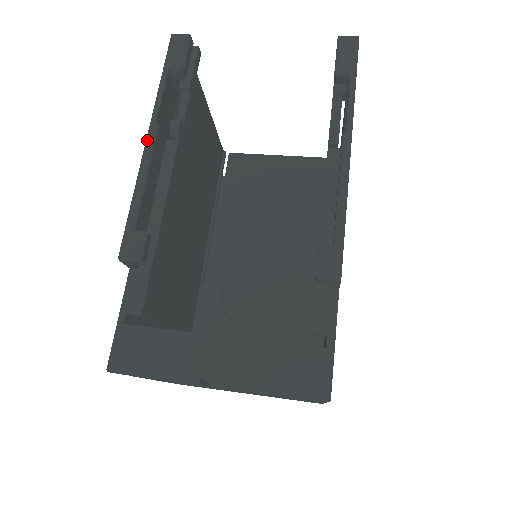
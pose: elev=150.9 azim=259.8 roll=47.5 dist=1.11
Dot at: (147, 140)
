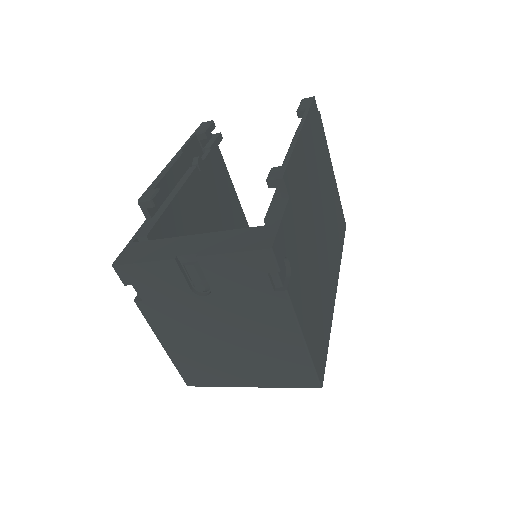
Dot at: (174, 157)
